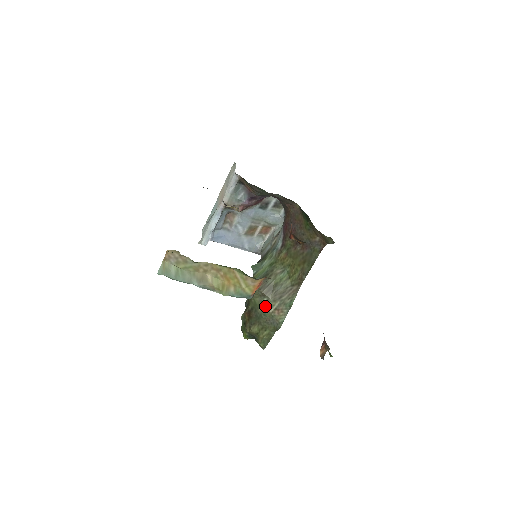
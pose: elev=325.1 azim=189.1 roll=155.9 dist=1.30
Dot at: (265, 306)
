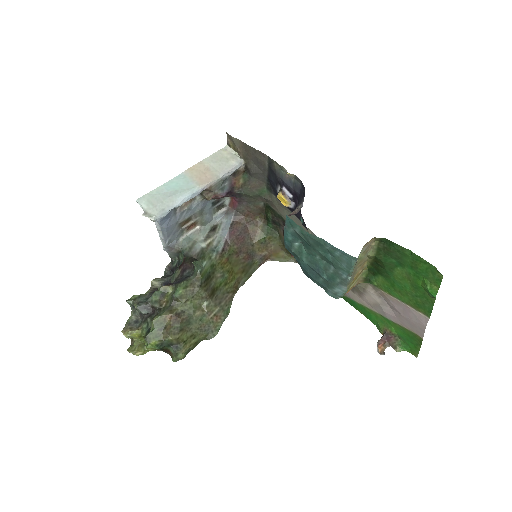
Dot at: (205, 310)
